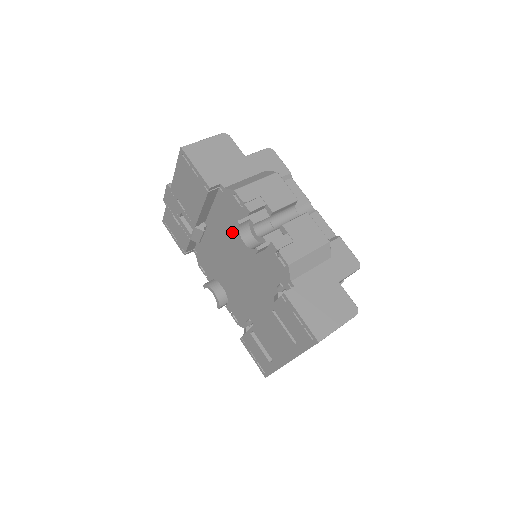
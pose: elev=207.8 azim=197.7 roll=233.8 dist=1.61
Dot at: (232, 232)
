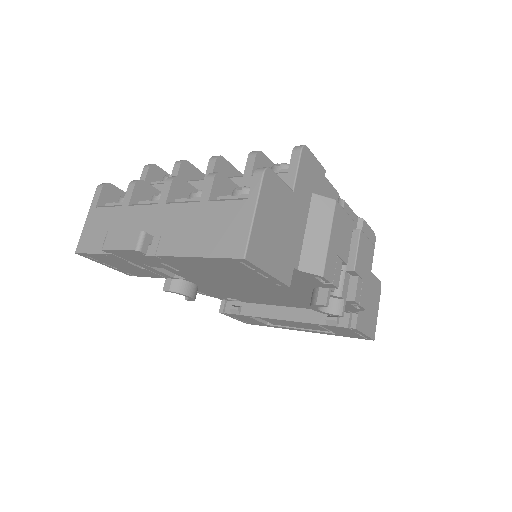
Dot at: occluded
